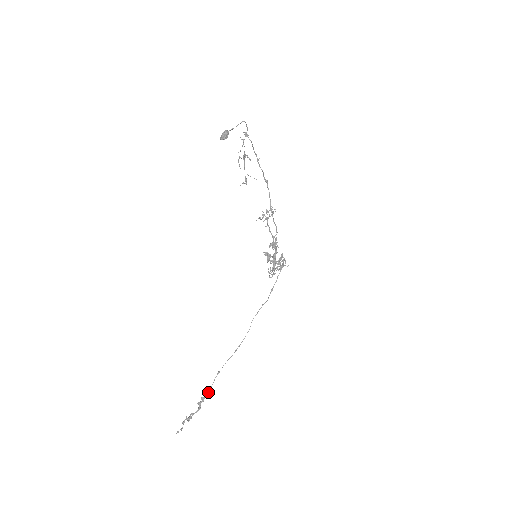
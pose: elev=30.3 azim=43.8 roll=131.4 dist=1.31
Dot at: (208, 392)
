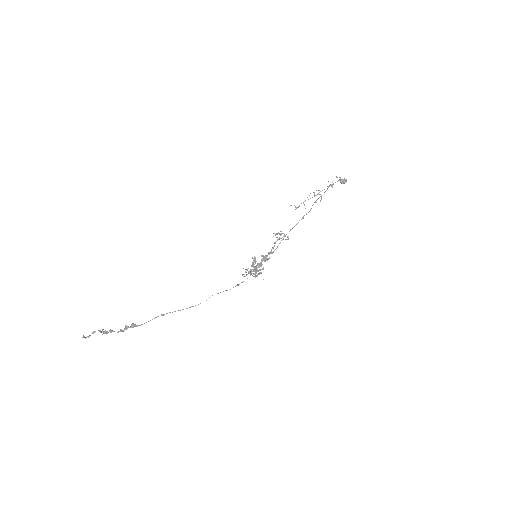
Dot at: occluded
